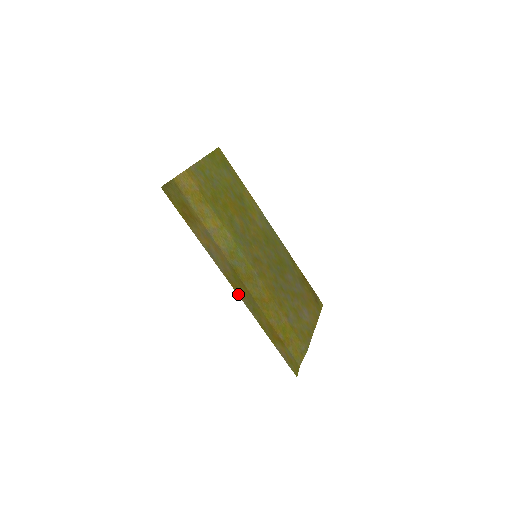
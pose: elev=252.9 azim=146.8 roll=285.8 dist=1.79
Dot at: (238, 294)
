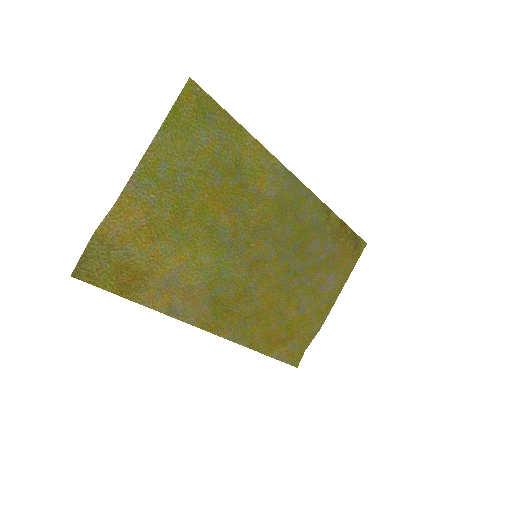
Dot at: (219, 335)
